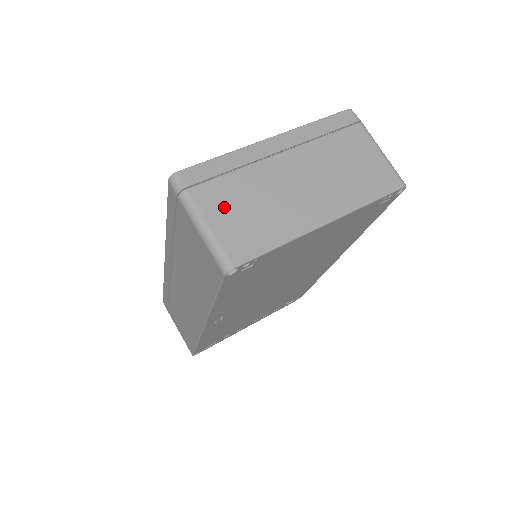
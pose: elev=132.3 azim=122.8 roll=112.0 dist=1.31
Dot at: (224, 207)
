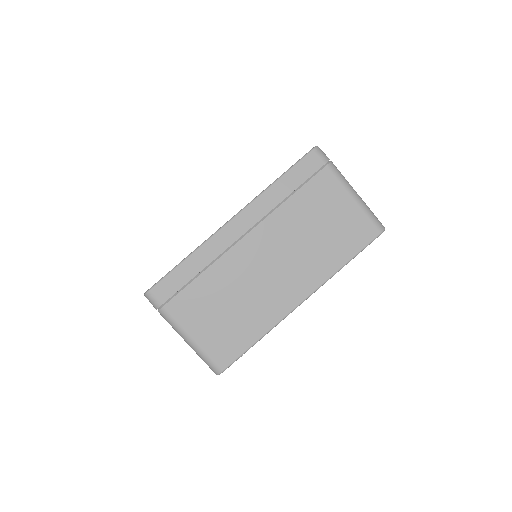
Dot at: (202, 315)
